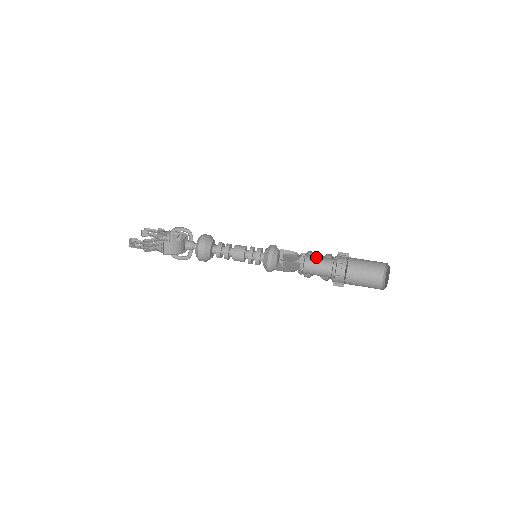
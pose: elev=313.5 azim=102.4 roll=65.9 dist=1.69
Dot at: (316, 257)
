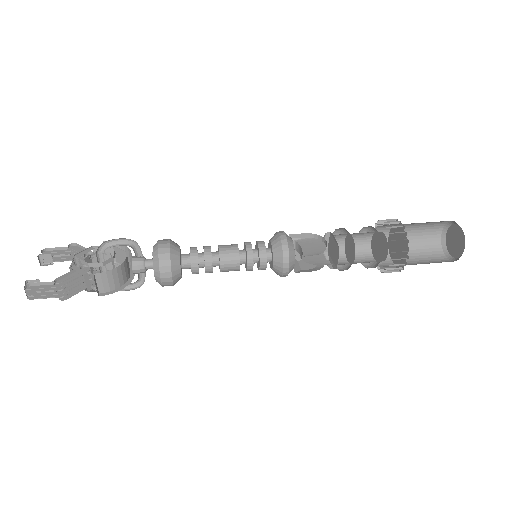
Dot at: (347, 235)
